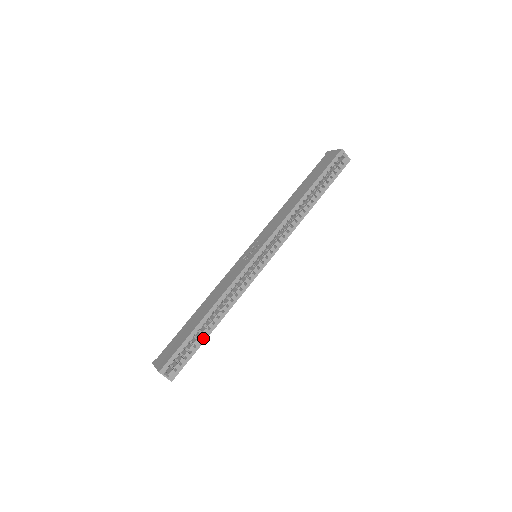
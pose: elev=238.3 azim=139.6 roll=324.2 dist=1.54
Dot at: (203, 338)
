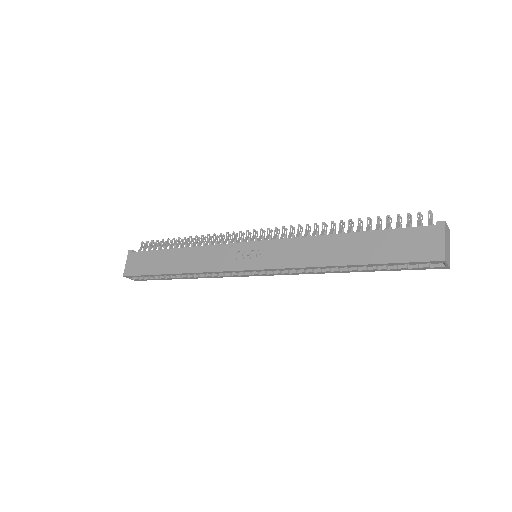
Dot at: (169, 278)
